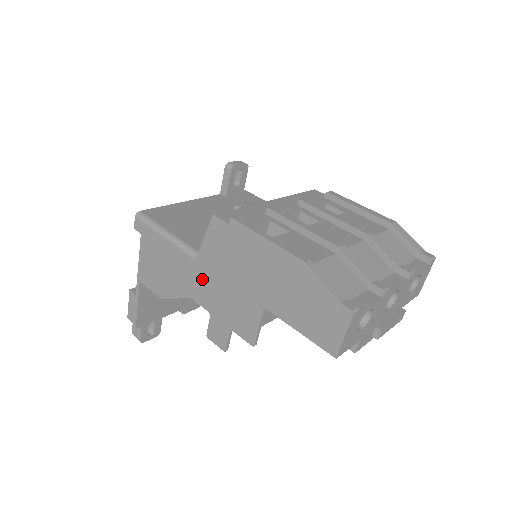
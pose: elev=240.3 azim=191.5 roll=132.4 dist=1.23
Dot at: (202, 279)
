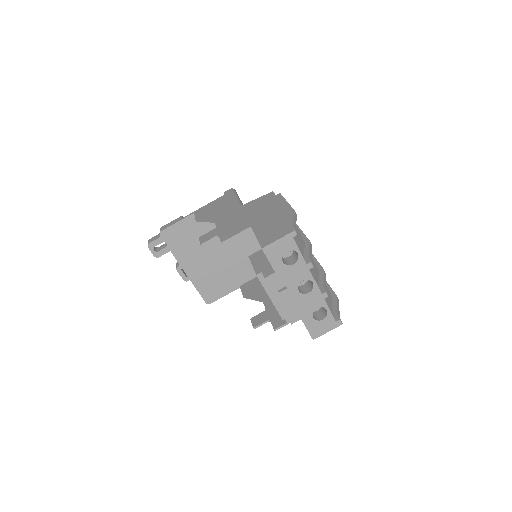
Dot at: (232, 214)
